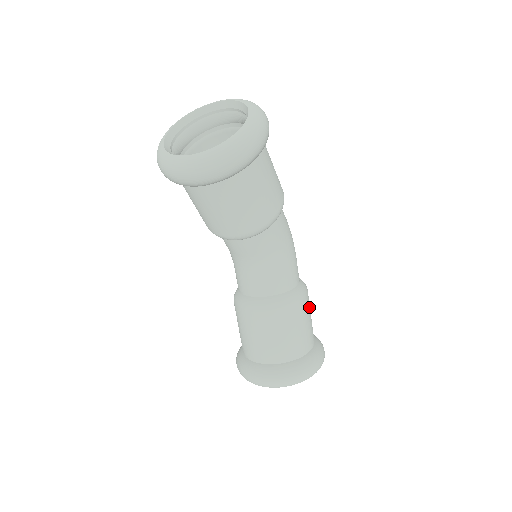
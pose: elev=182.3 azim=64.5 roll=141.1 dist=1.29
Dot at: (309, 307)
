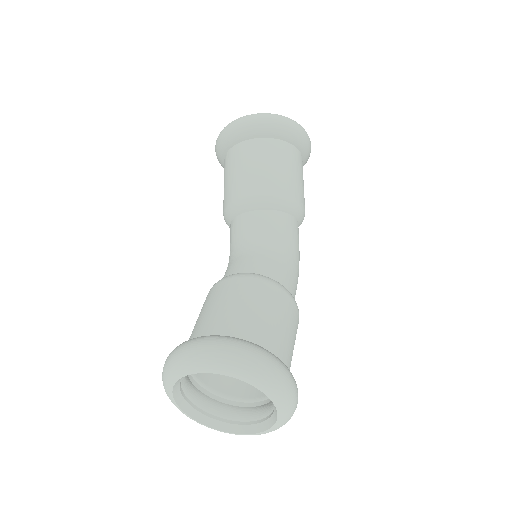
Dot at: (295, 328)
